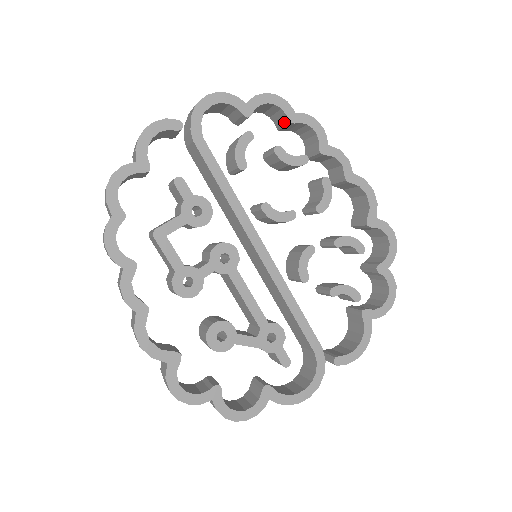
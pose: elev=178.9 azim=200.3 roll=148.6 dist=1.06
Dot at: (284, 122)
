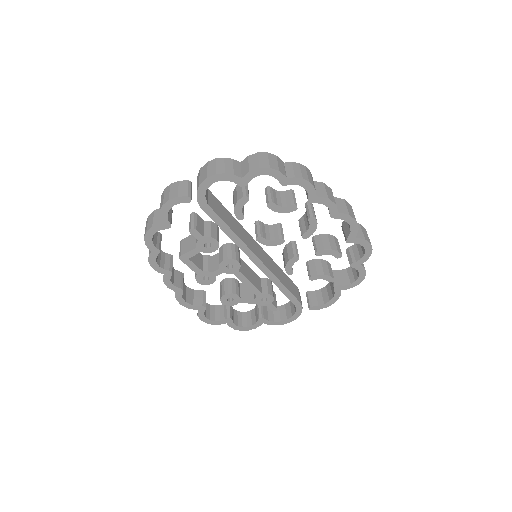
Dot at: occluded
